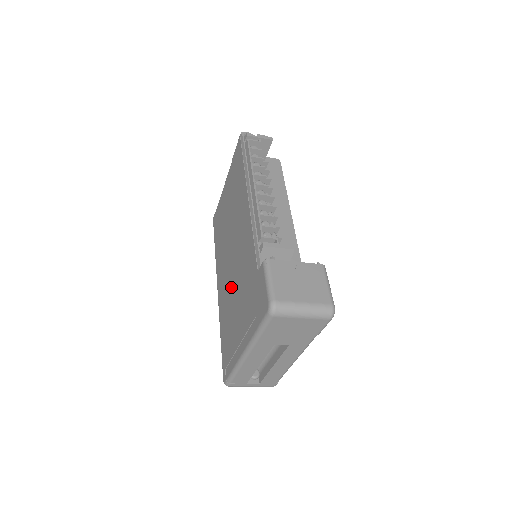
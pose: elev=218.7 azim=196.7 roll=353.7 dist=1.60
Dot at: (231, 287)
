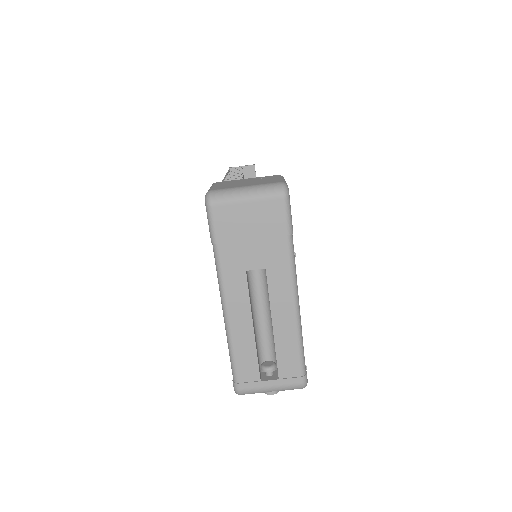
Dot at: occluded
